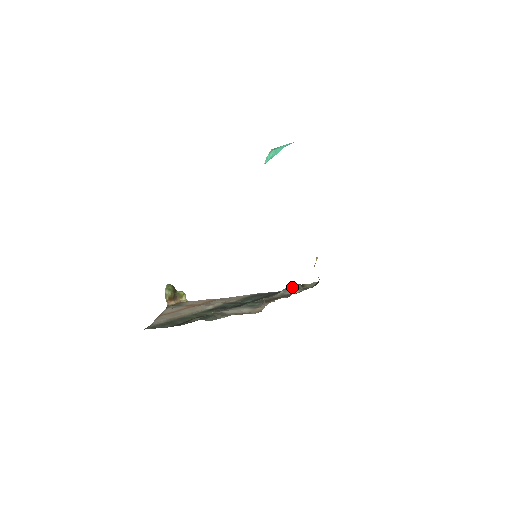
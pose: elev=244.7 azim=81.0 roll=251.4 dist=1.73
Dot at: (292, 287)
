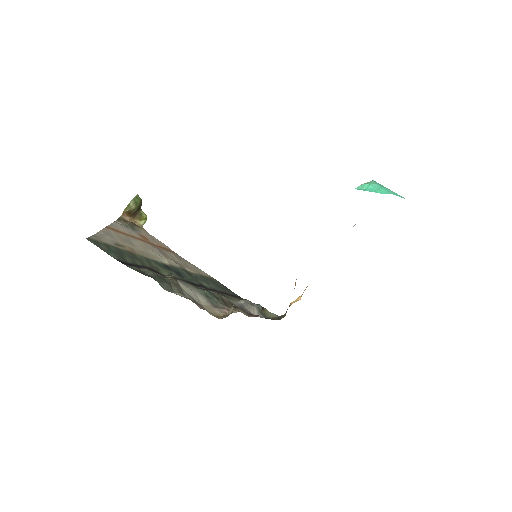
Dot at: (254, 304)
